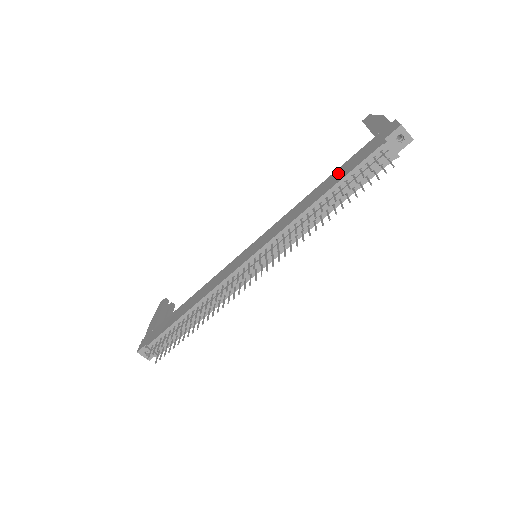
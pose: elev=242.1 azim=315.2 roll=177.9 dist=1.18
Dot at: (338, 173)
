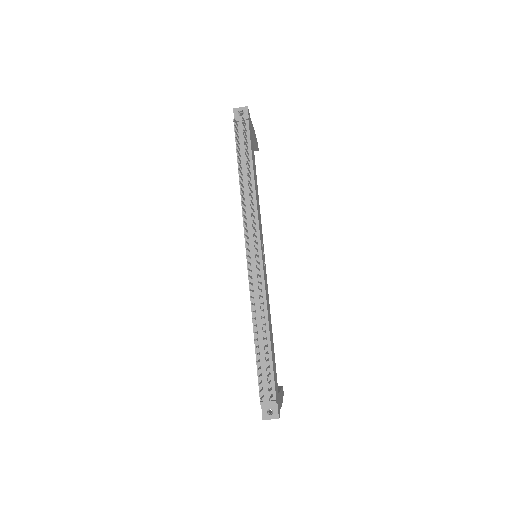
Dot at: occluded
